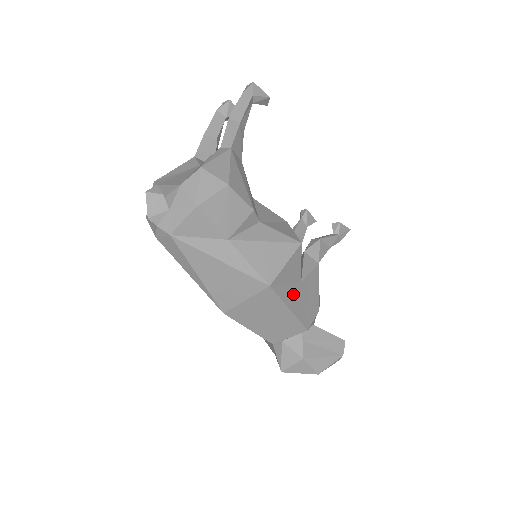
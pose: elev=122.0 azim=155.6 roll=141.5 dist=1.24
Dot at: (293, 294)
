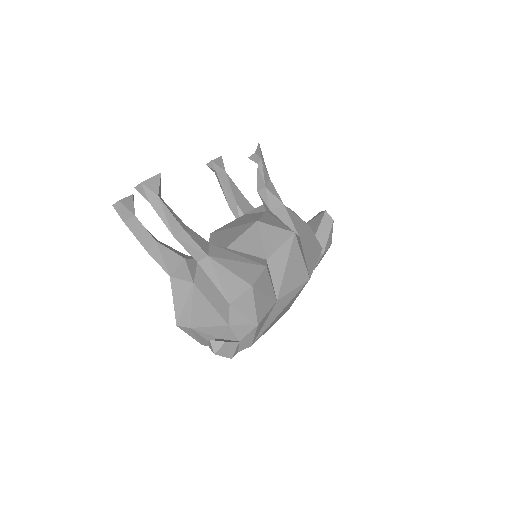
Dot at: (308, 253)
